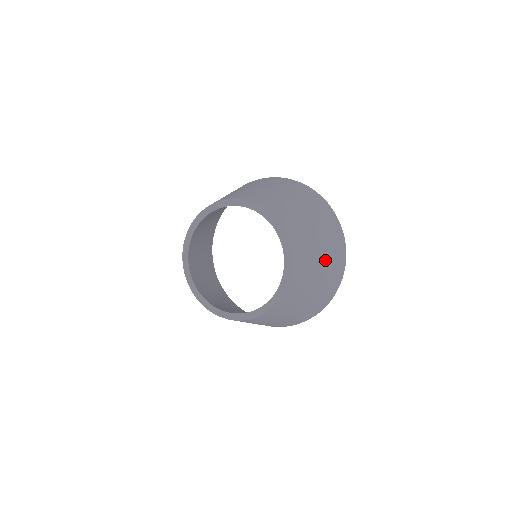
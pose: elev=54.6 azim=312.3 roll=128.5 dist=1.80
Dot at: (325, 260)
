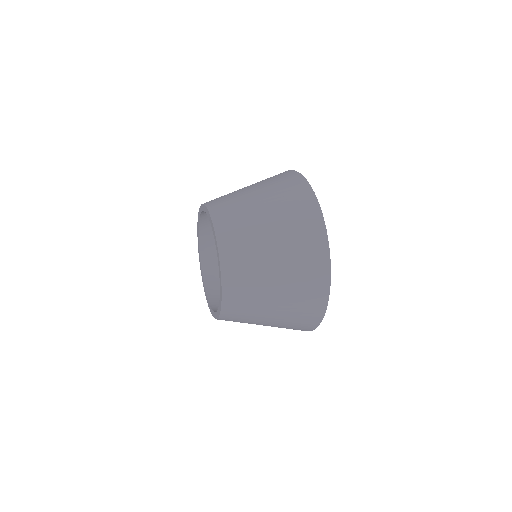
Dot at: (268, 197)
